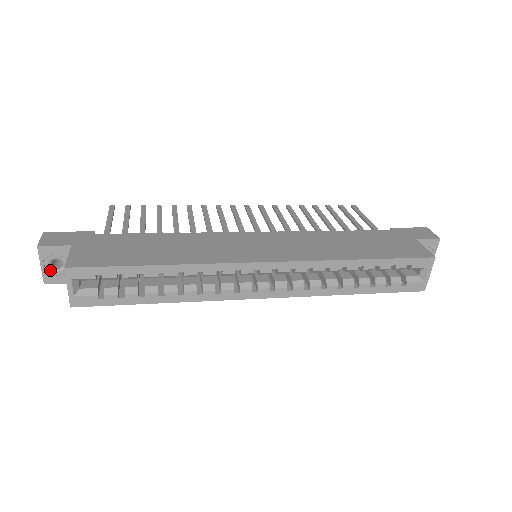
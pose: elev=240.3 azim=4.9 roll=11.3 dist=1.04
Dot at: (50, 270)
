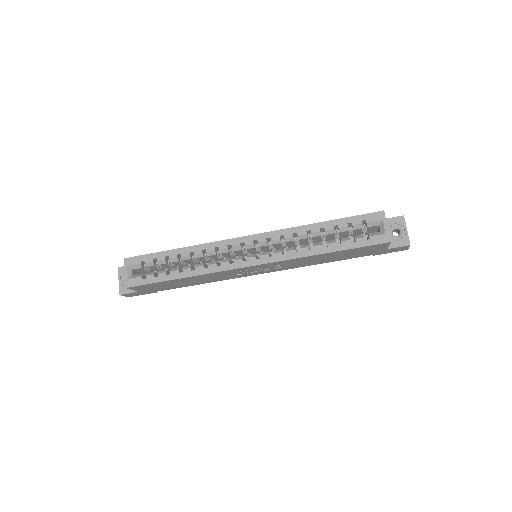
Dot at: (124, 284)
